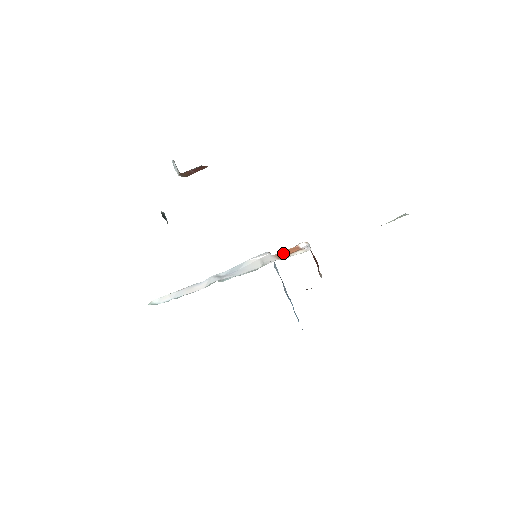
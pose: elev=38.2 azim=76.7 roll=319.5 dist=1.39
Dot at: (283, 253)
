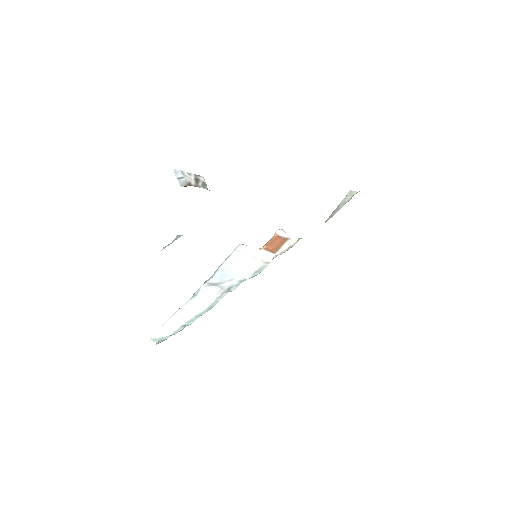
Dot at: (271, 245)
